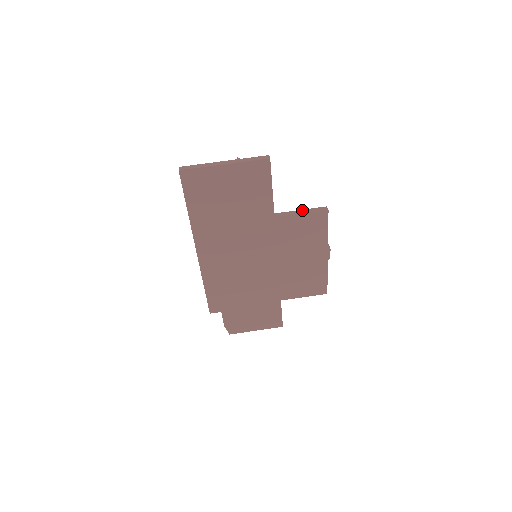
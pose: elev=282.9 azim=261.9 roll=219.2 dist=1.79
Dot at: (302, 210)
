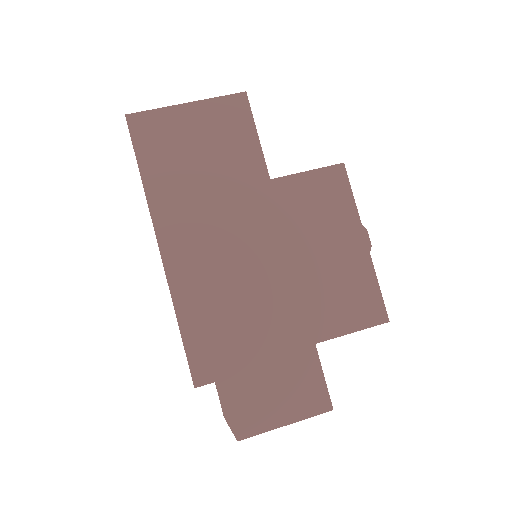
Dot at: occluded
